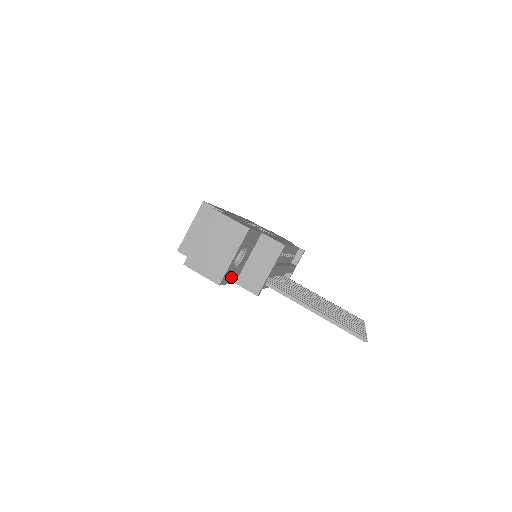
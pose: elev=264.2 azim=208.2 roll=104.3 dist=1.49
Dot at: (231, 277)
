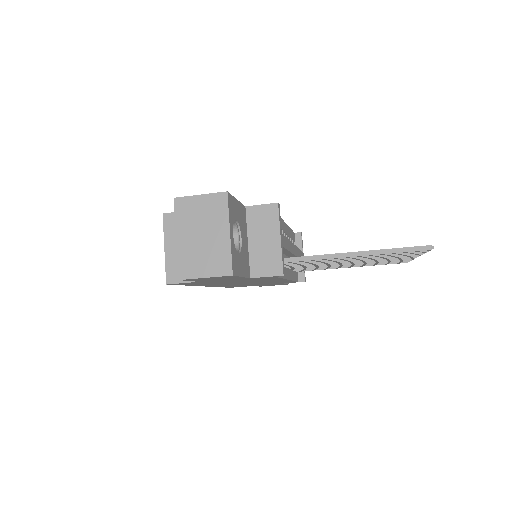
Dot at: (241, 267)
